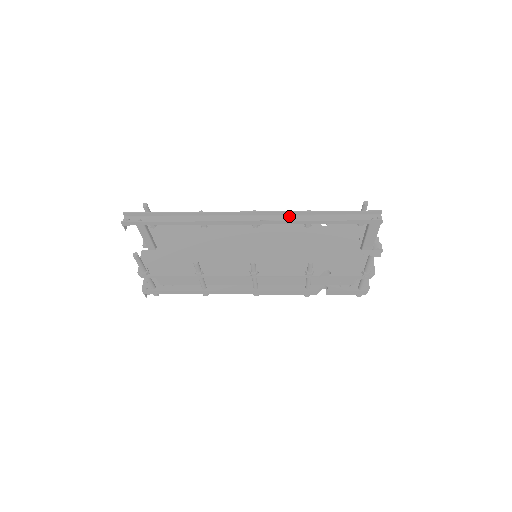
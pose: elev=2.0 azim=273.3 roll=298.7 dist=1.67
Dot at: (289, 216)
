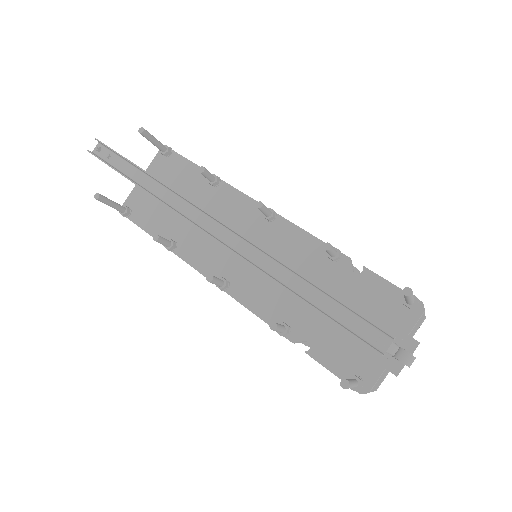
Dot at: (261, 253)
